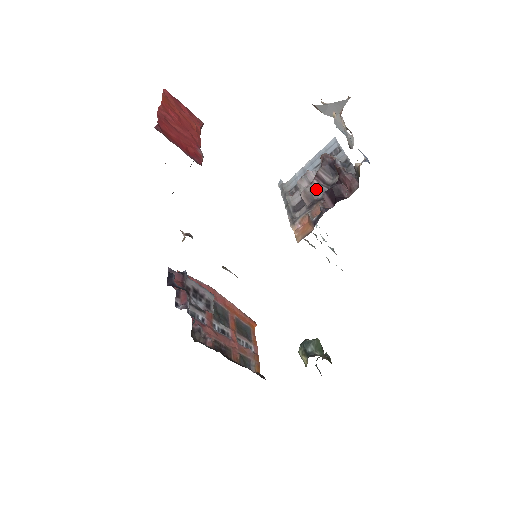
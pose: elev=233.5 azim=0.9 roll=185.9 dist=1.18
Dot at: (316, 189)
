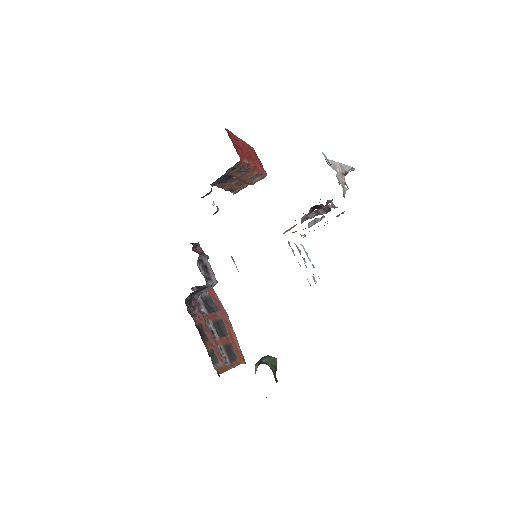
Dot at: (311, 215)
